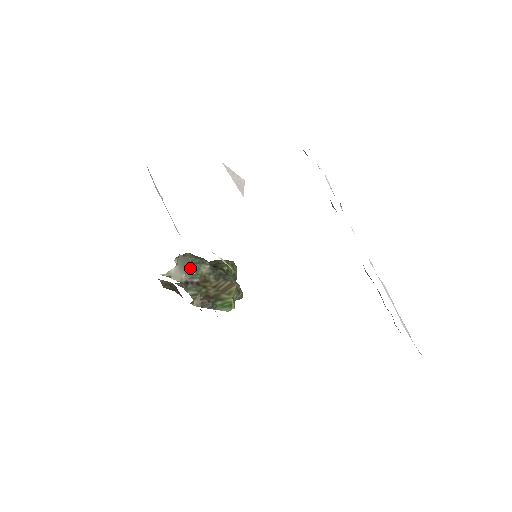
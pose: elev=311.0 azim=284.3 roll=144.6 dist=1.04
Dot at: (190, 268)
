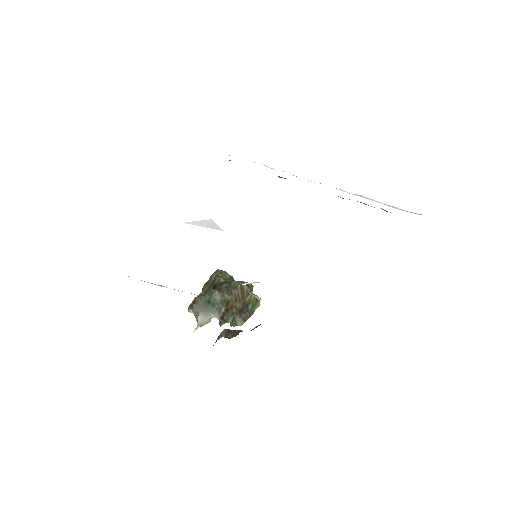
Dot at: (210, 306)
